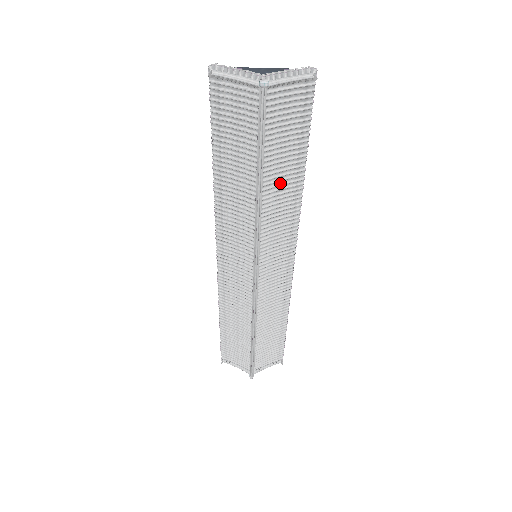
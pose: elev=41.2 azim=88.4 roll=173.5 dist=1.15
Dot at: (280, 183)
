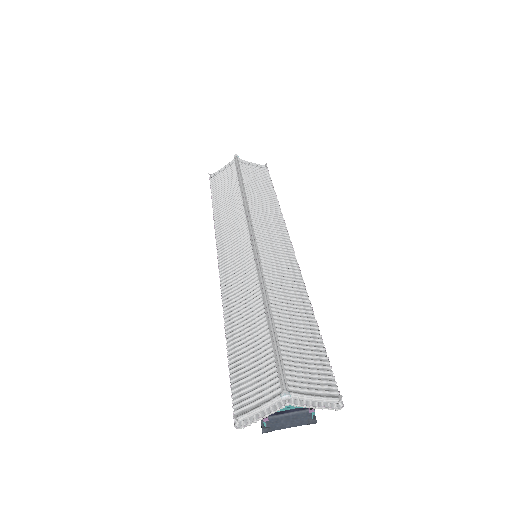
Dot at: (260, 200)
